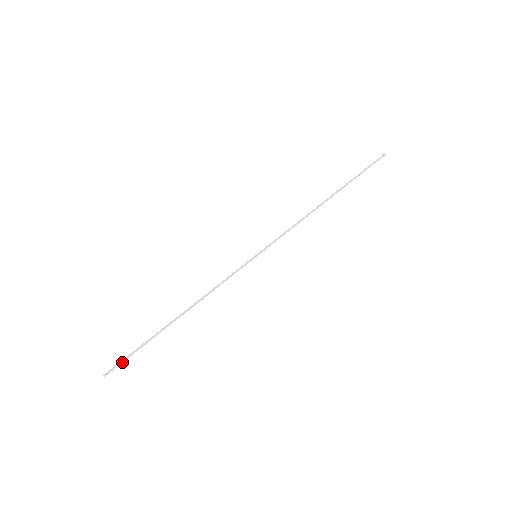
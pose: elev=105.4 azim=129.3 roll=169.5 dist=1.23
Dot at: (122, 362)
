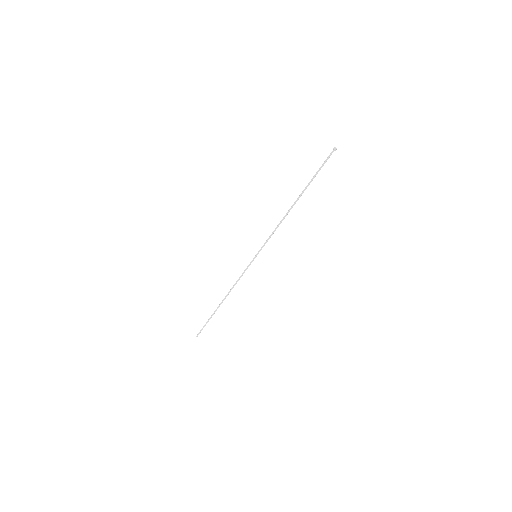
Dot at: occluded
